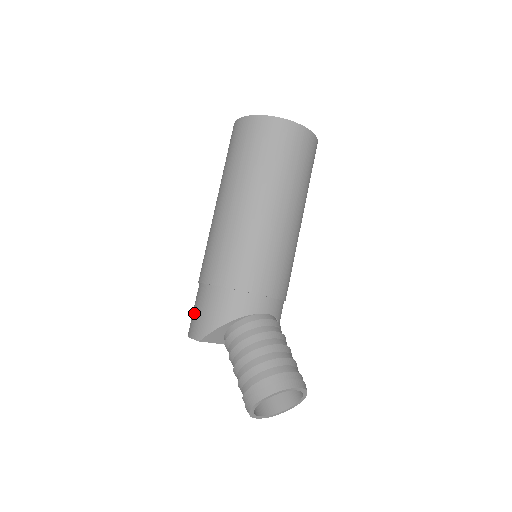
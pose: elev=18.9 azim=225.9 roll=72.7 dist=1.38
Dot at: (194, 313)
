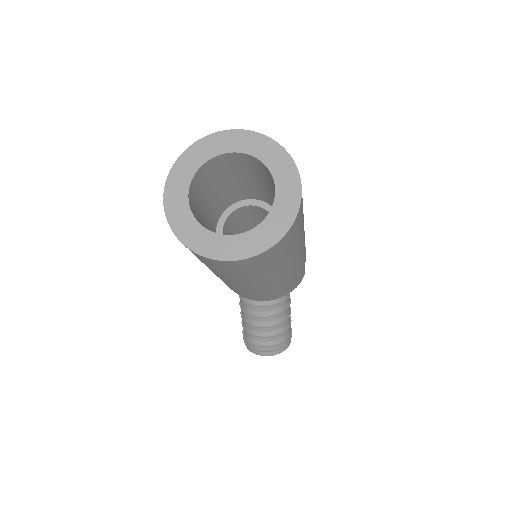
Dot at: occluded
